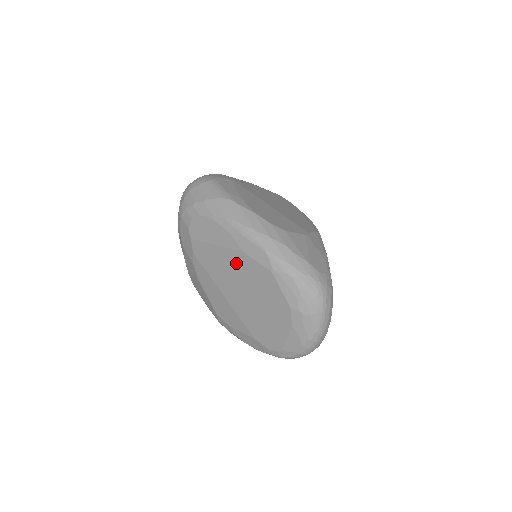
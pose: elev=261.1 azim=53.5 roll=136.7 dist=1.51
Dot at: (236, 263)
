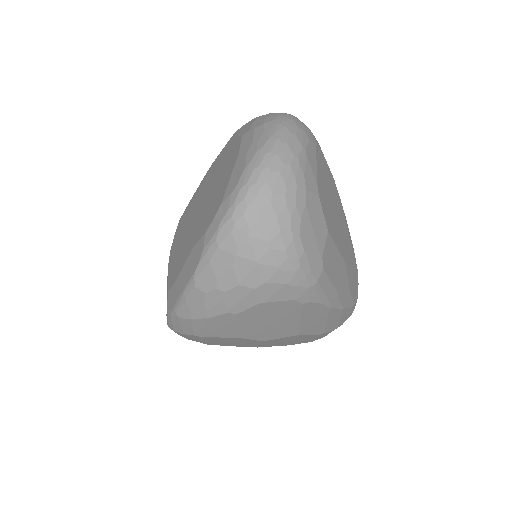
Dot at: (206, 180)
